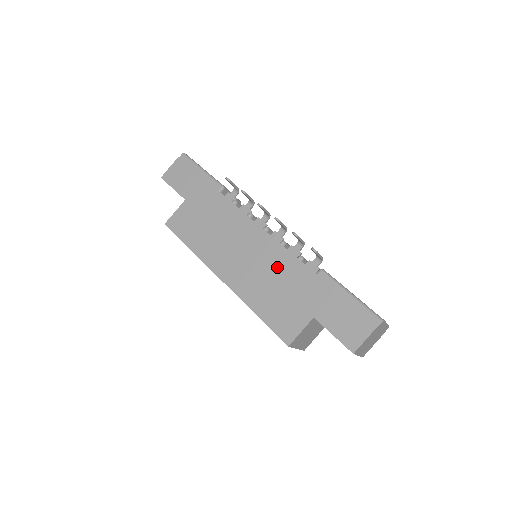
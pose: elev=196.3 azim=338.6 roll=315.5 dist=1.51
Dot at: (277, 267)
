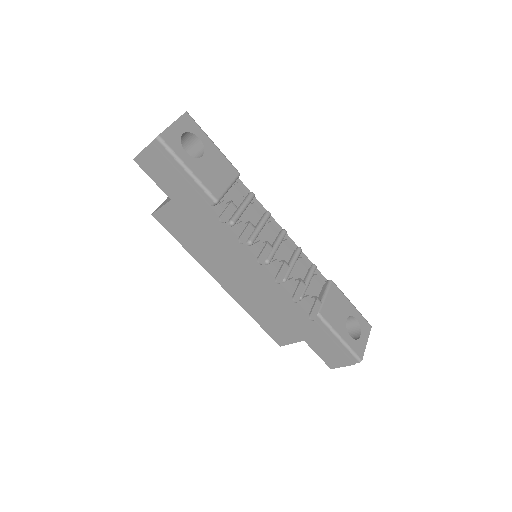
Dot at: (275, 299)
